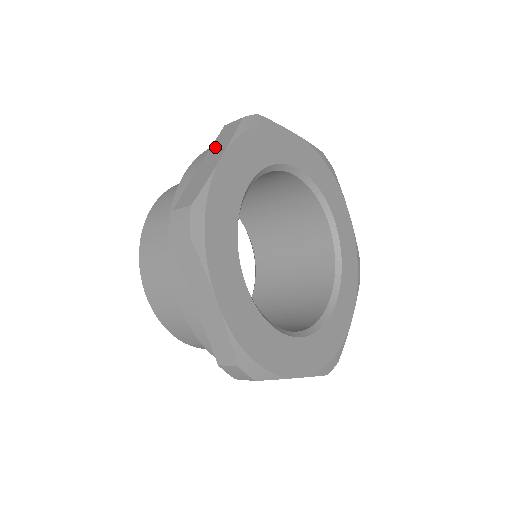
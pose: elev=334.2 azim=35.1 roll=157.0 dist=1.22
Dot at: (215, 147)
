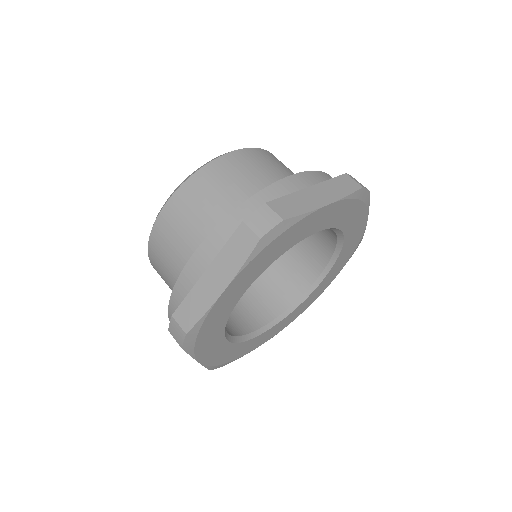
Dot at: (224, 259)
